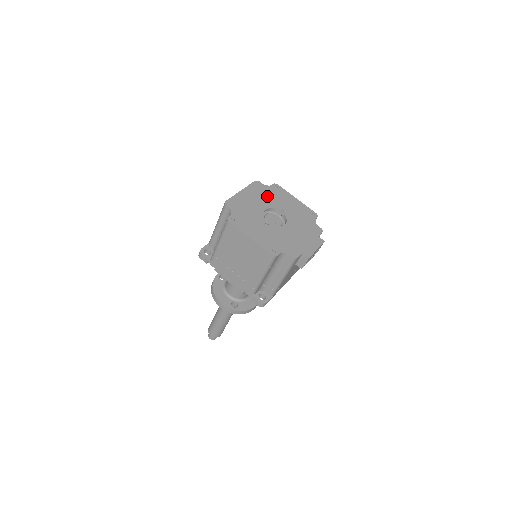
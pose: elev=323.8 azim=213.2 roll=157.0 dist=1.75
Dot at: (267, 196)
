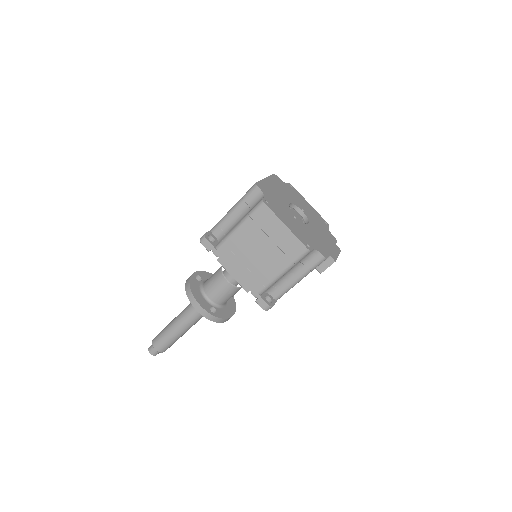
Dot at: (287, 192)
